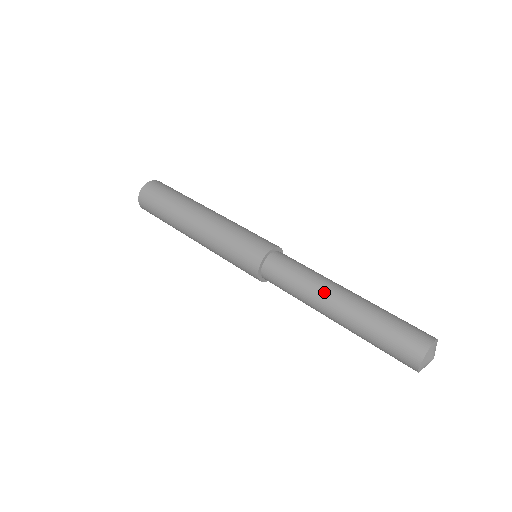
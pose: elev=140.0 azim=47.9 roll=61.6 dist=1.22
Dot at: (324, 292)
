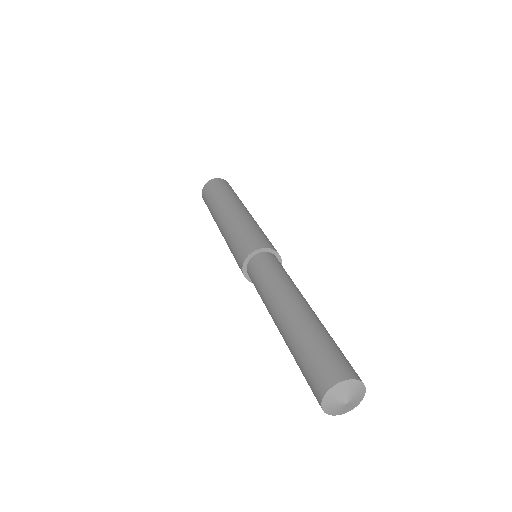
Dot at: (277, 298)
